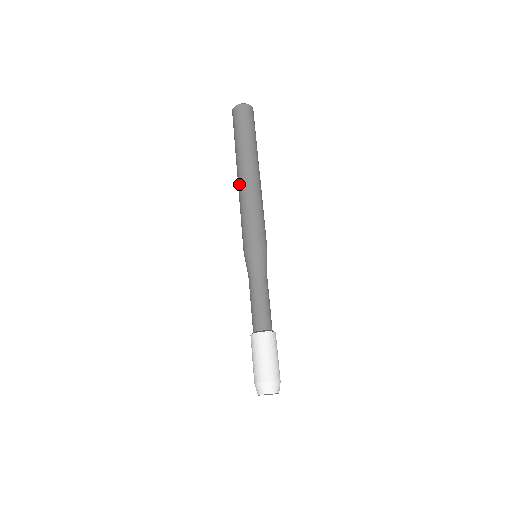
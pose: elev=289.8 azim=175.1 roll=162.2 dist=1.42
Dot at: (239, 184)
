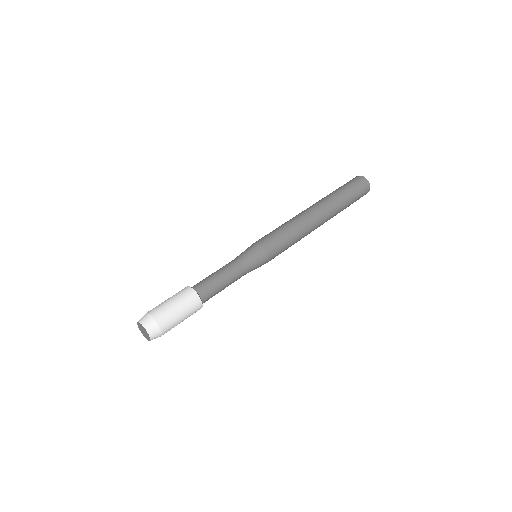
Dot at: (302, 211)
